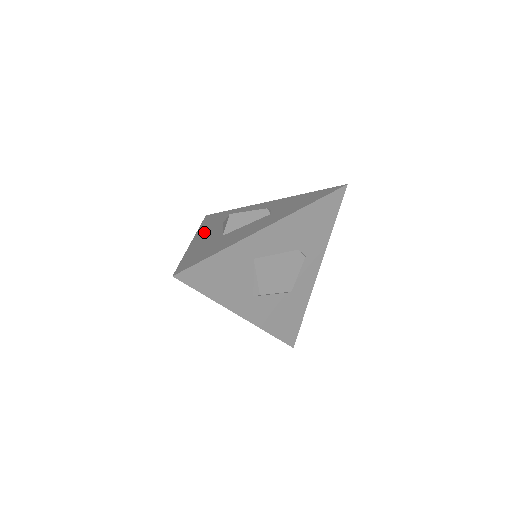
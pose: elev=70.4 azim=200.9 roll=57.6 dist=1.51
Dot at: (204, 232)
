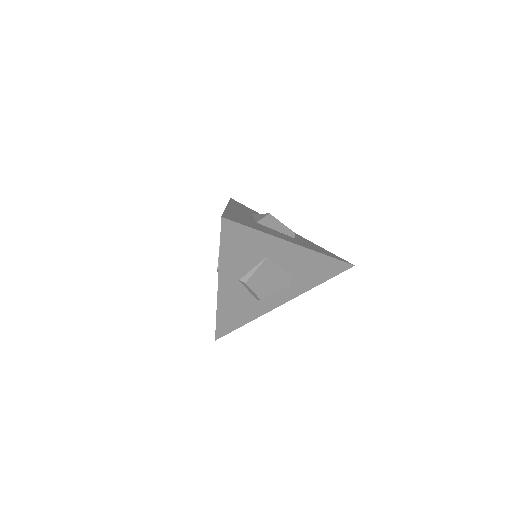
Dot at: (236, 208)
